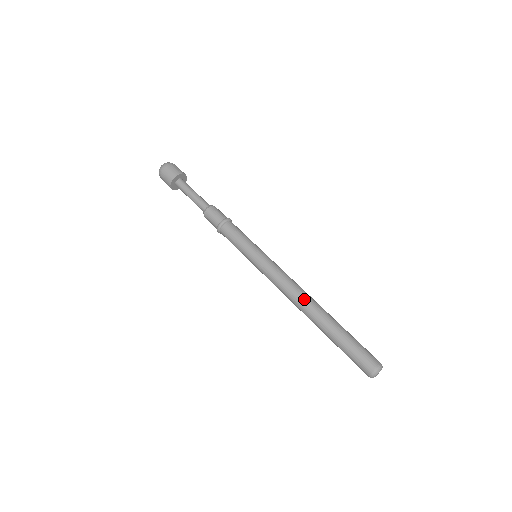
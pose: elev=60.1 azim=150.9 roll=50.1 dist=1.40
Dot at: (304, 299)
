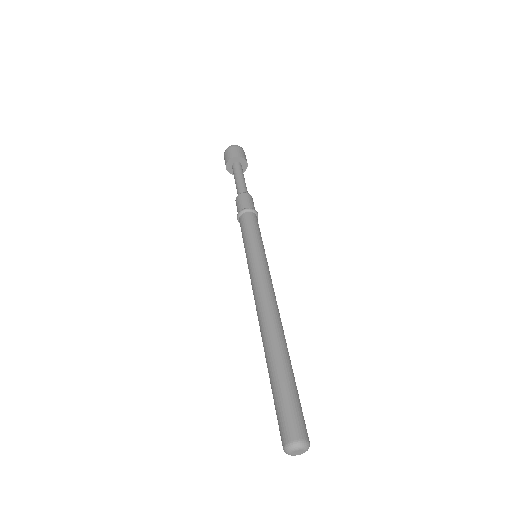
Dot at: (262, 320)
